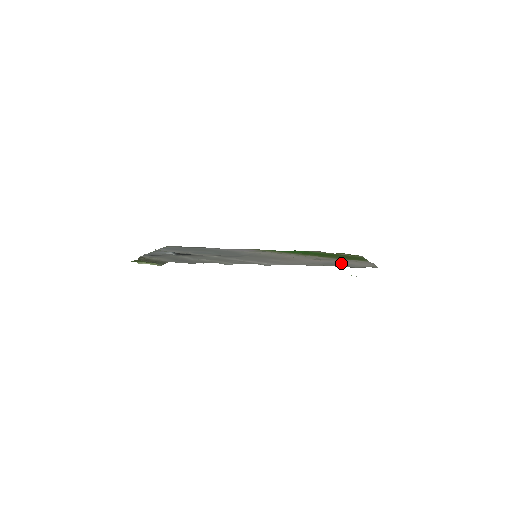
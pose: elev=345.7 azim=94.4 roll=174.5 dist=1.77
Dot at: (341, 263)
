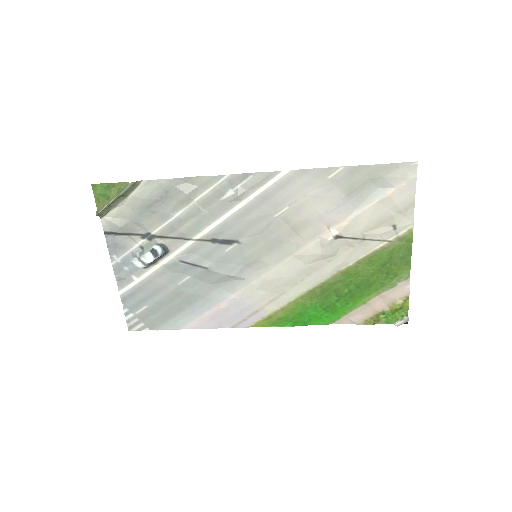
Dot at: (369, 190)
